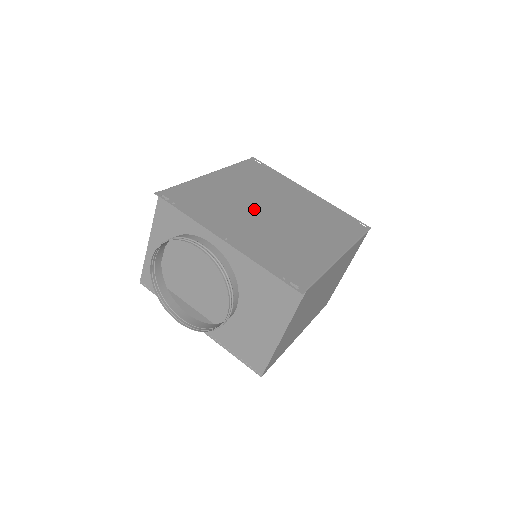
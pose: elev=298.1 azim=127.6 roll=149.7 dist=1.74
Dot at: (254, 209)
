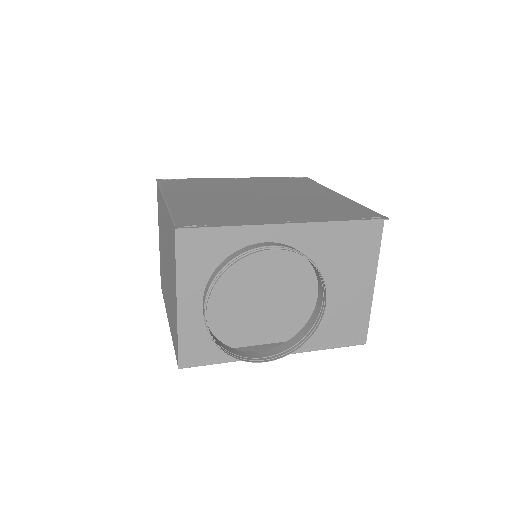
Dot at: (247, 200)
